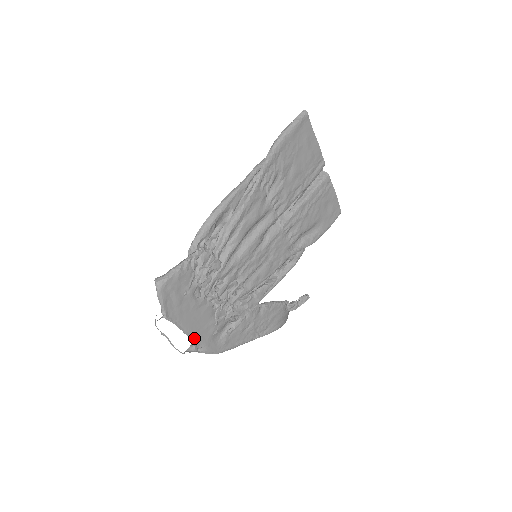
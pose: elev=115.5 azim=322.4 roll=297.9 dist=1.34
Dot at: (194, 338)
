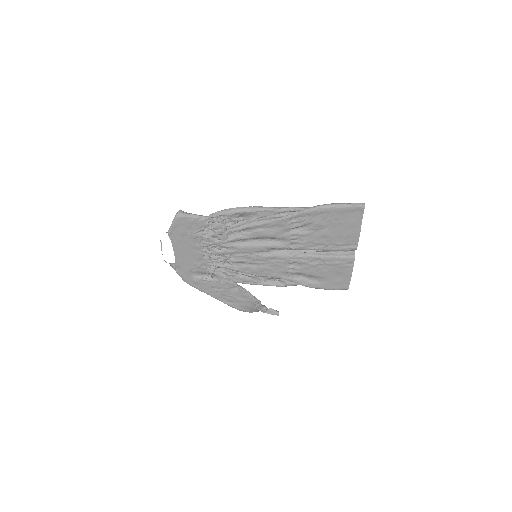
Dot at: (178, 261)
